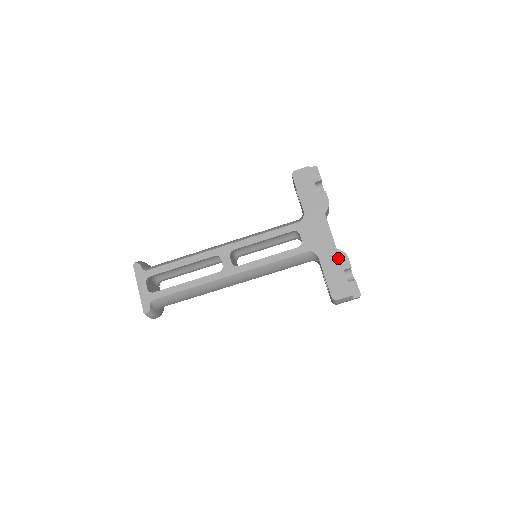
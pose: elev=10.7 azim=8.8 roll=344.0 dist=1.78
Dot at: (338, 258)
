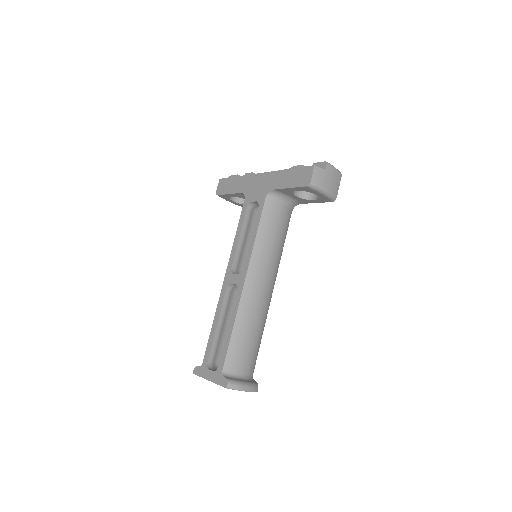
Dot at: (283, 171)
